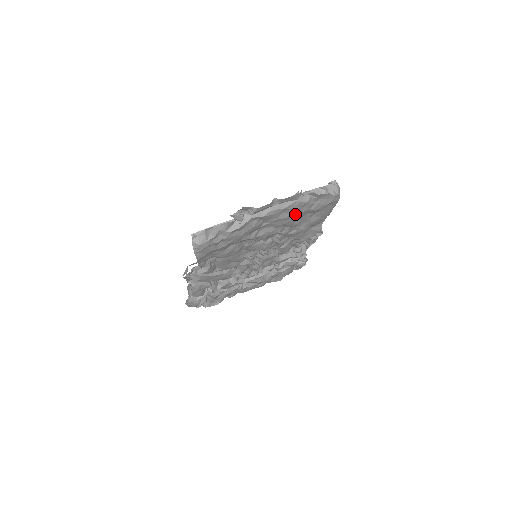
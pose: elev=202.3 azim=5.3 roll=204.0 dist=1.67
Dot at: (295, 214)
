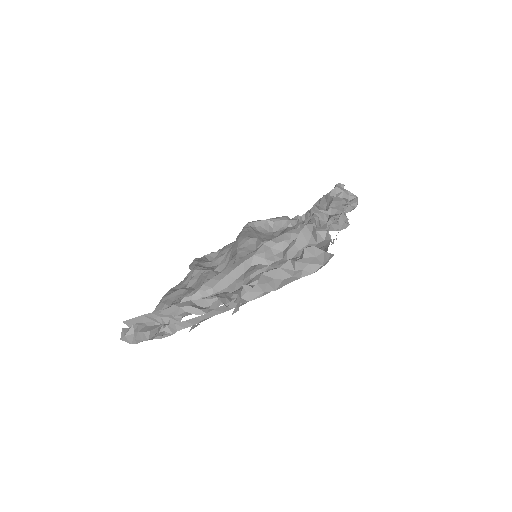
Dot at: occluded
